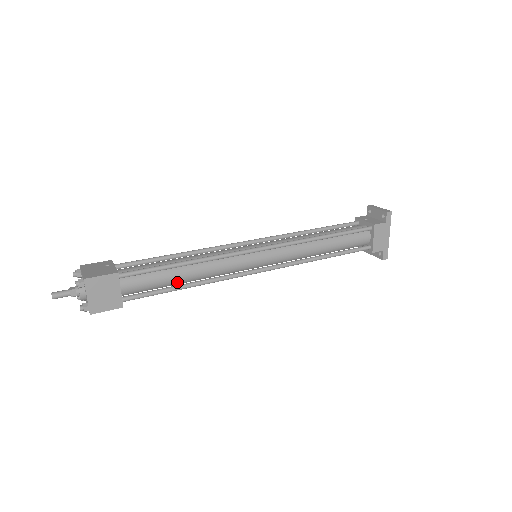
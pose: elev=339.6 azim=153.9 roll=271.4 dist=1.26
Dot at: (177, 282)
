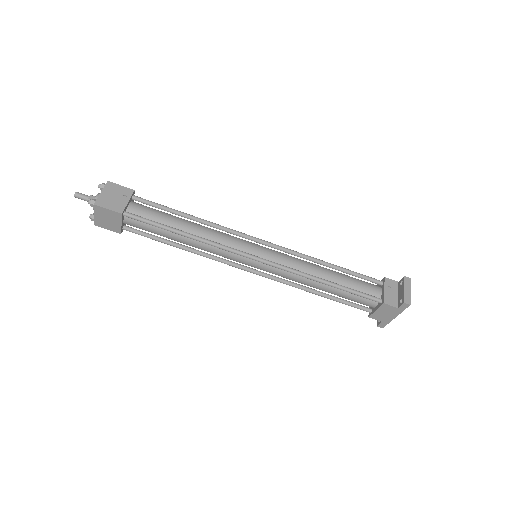
Dot at: (173, 239)
